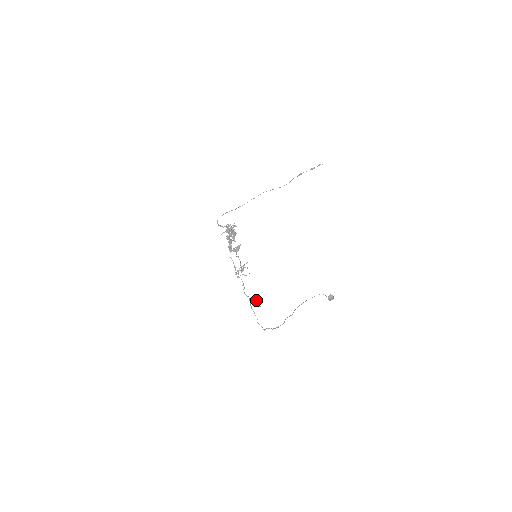
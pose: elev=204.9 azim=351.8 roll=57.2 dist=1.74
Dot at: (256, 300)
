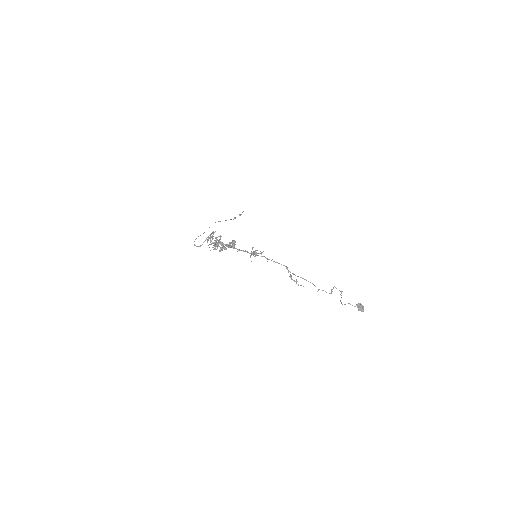
Dot at: (294, 280)
